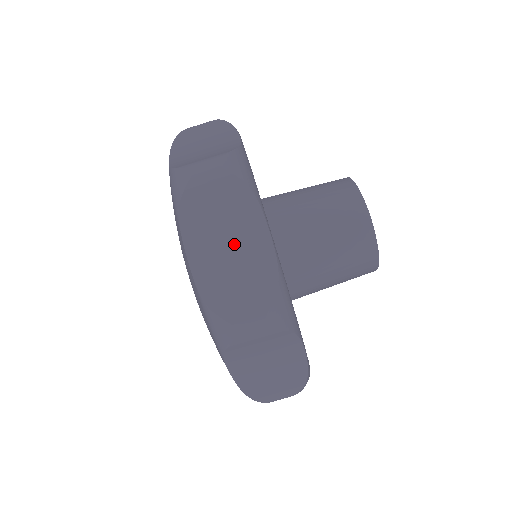
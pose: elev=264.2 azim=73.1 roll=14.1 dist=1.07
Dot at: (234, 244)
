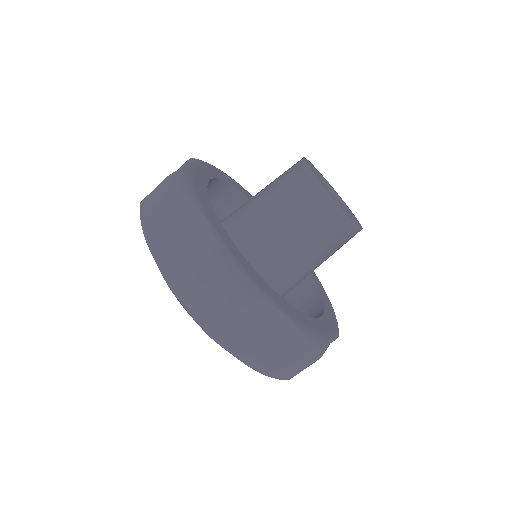
Dot at: (185, 241)
